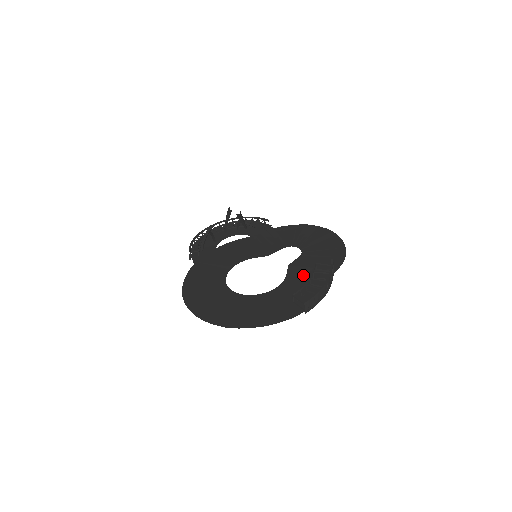
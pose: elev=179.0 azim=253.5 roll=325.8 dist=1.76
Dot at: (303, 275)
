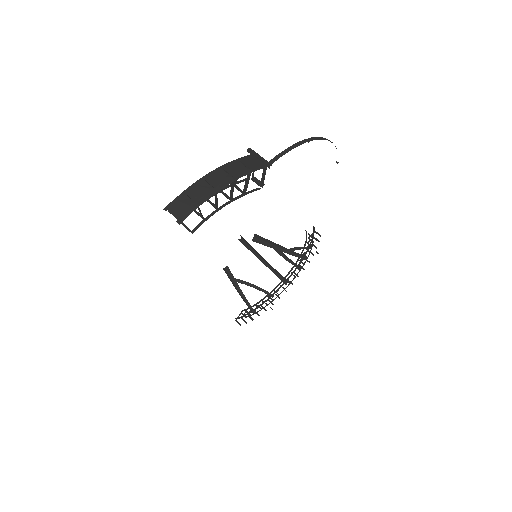
Dot at: occluded
